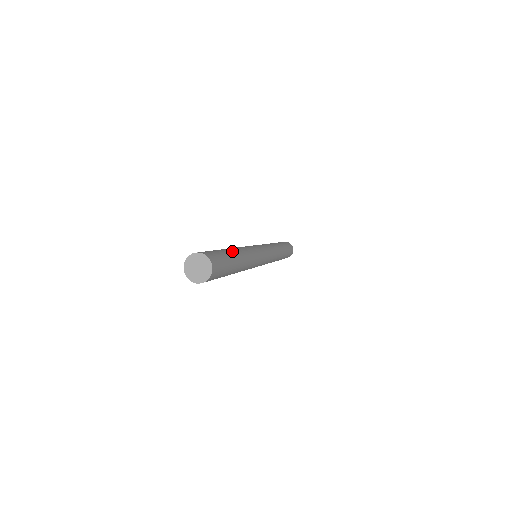
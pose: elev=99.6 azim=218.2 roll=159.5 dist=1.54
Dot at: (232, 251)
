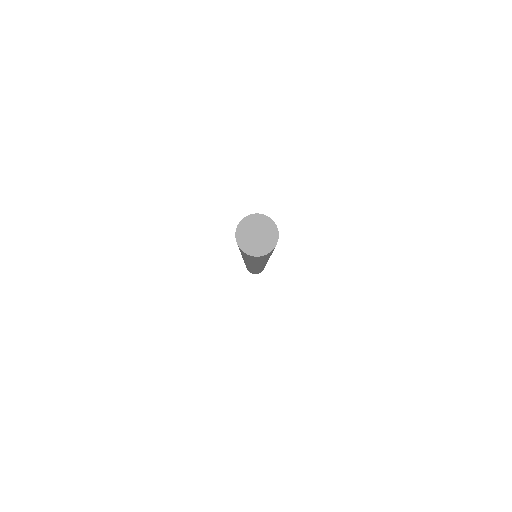
Dot at: occluded
